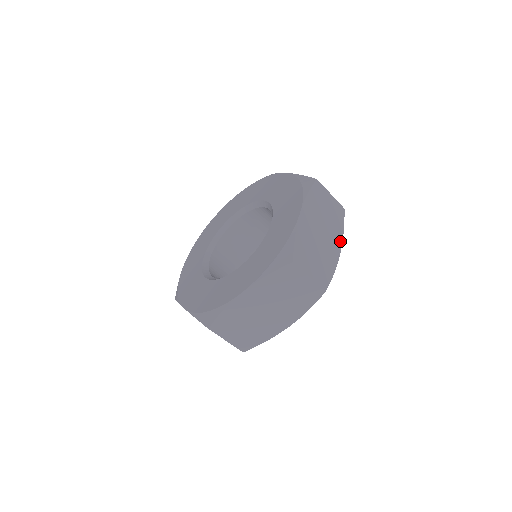
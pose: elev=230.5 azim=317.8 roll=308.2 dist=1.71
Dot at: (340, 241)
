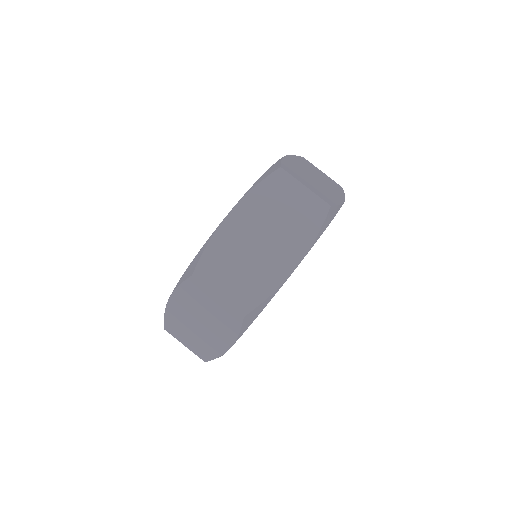
Dot at: (342, 196)
